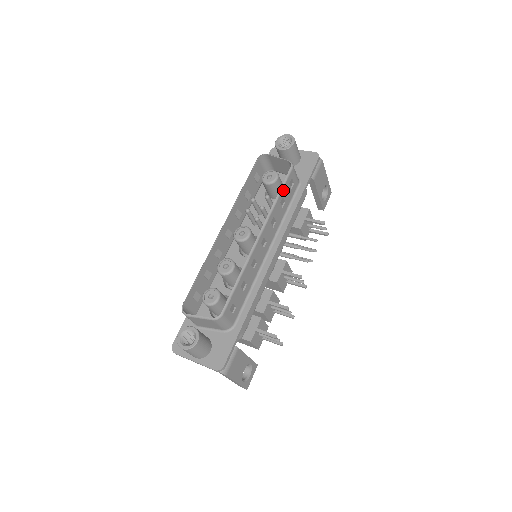
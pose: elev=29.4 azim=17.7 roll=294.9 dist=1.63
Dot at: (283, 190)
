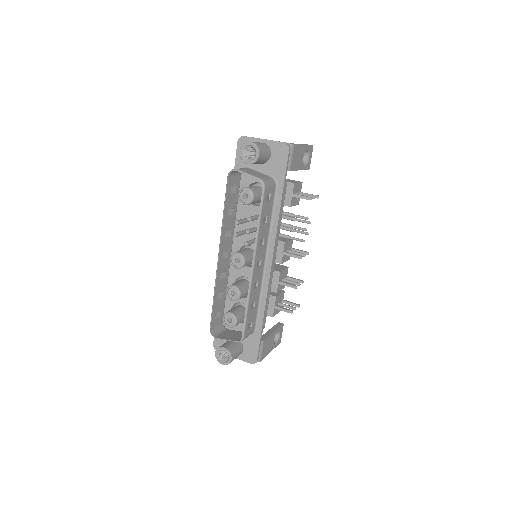
Dot at: (262, 213)
